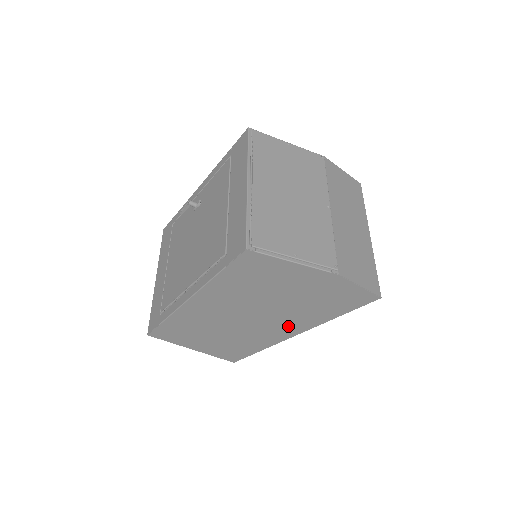
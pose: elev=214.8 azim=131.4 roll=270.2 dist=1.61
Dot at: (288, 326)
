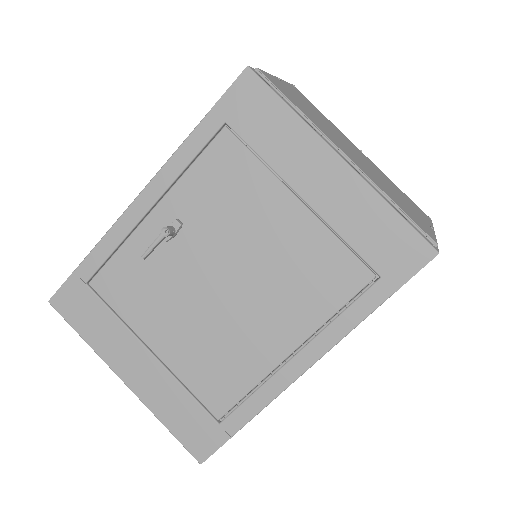
Dot at: occluded
